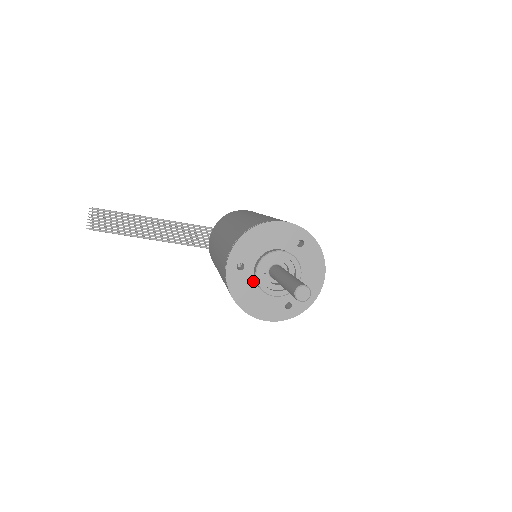
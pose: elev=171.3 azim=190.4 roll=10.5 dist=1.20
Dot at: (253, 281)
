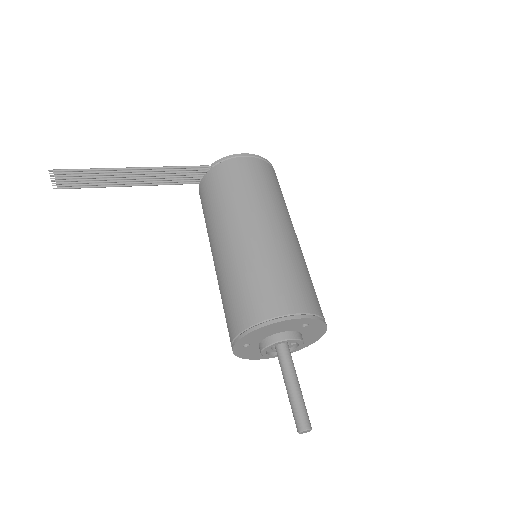
Dot at: (258, 348)
